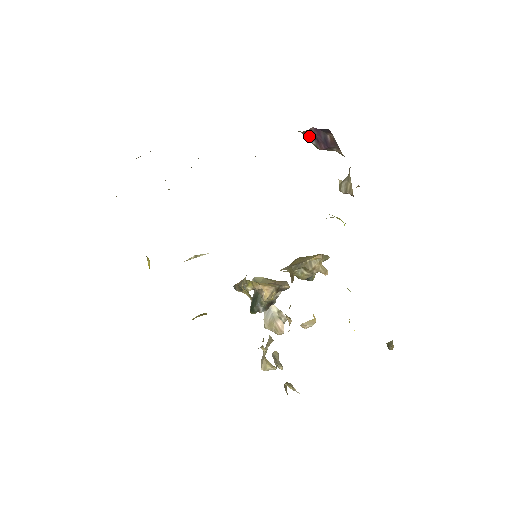
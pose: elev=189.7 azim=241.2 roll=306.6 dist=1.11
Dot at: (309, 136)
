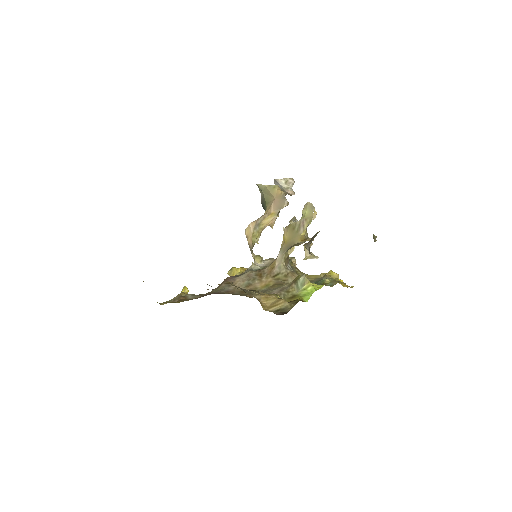
Dot at: occluded
